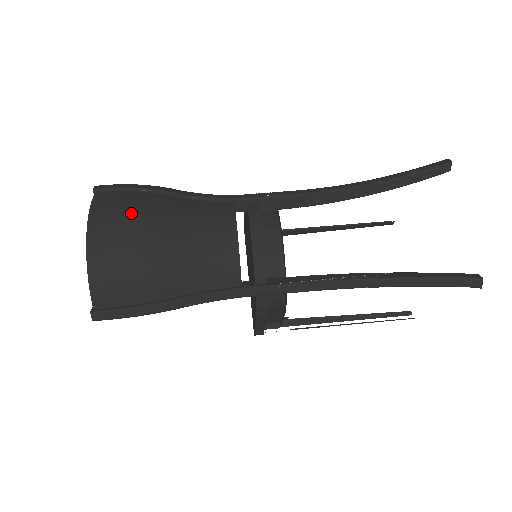
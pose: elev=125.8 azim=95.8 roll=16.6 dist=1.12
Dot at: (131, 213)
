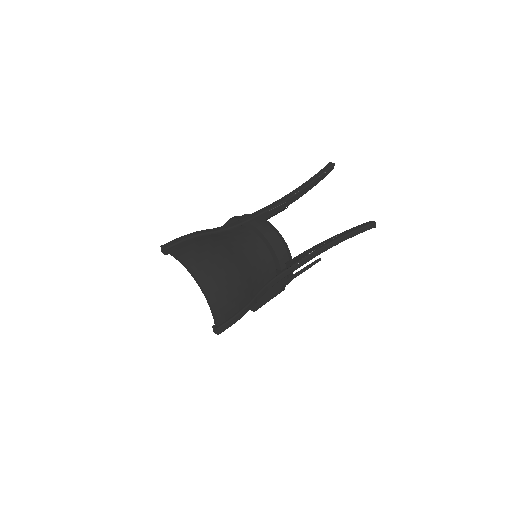
Dot at: (209, 254)
